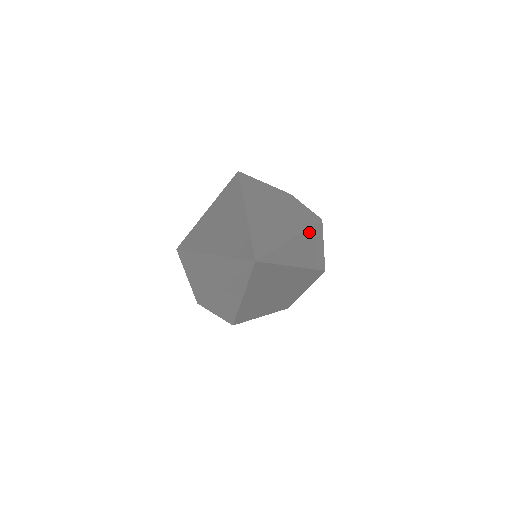
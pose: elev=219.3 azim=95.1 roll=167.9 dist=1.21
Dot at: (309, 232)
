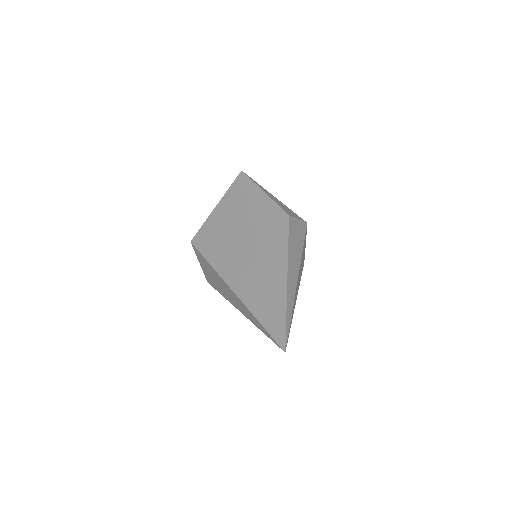
Dot at: occluded
